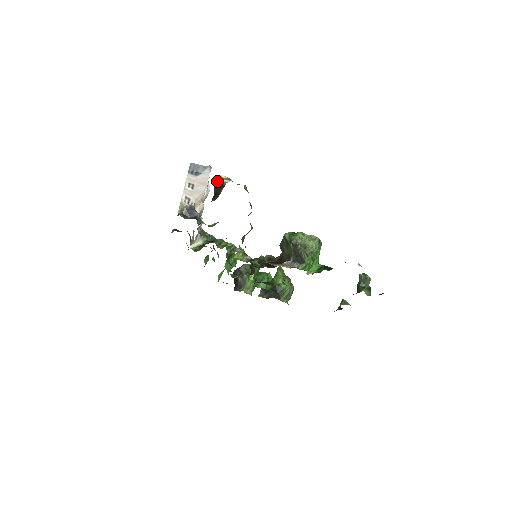
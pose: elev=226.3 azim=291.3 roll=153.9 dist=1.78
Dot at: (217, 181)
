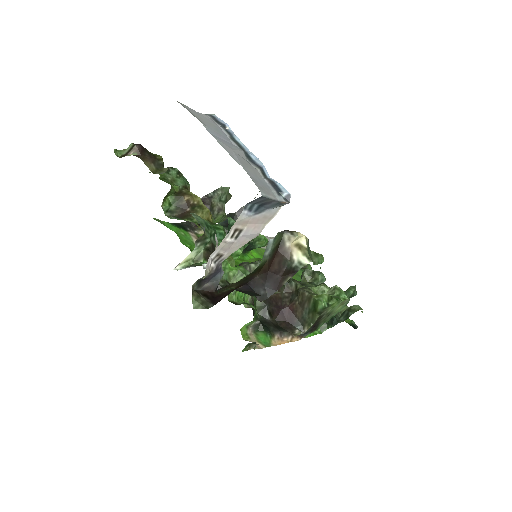
Dot at: (288, 251)
